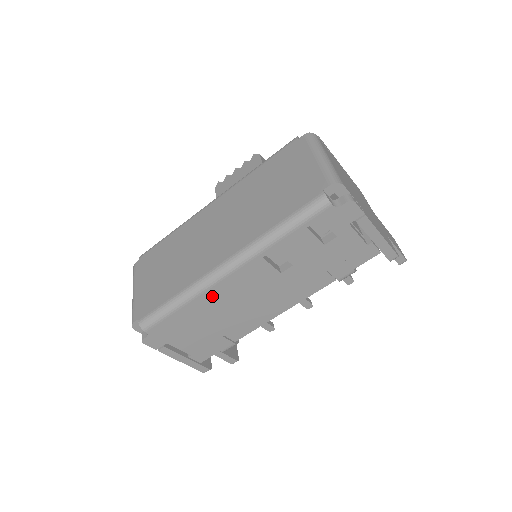
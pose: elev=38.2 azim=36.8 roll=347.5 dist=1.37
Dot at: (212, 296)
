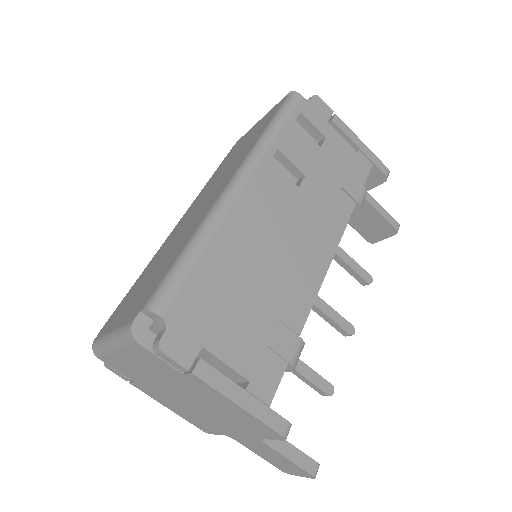
Dot at: (237, 227)
